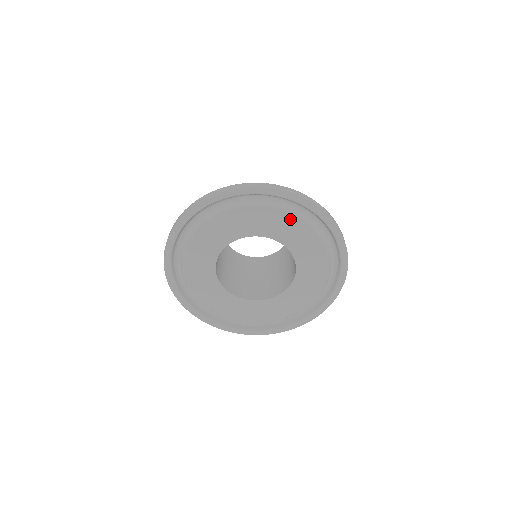
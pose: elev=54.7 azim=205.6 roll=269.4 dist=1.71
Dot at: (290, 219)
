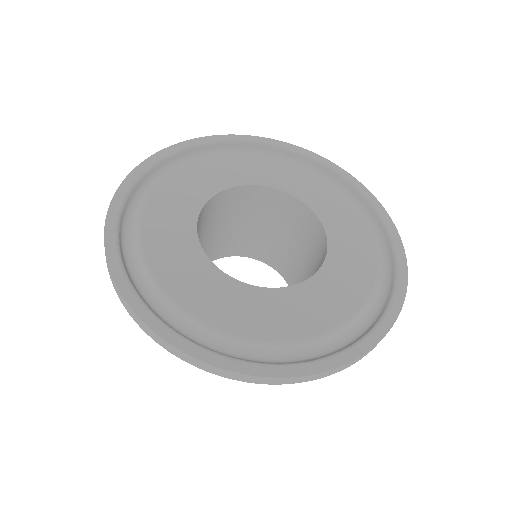
Dot at: (228, 158)
